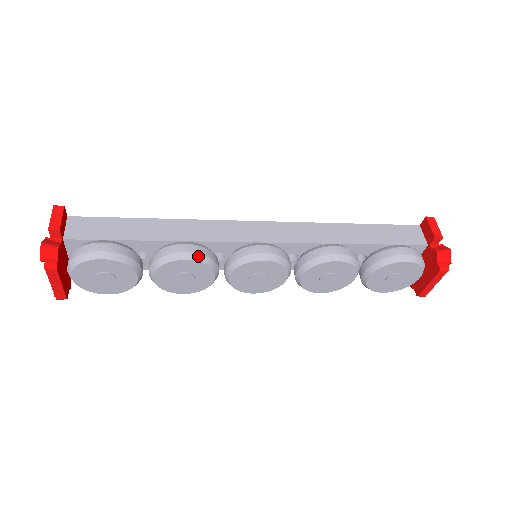
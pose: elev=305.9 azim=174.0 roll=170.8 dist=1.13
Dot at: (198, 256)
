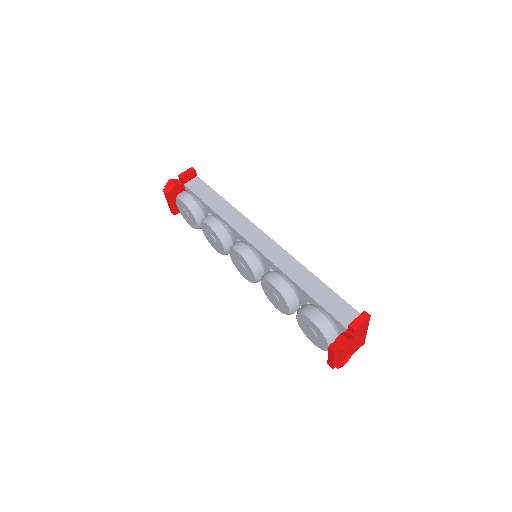
Dot at: (216, 229)
